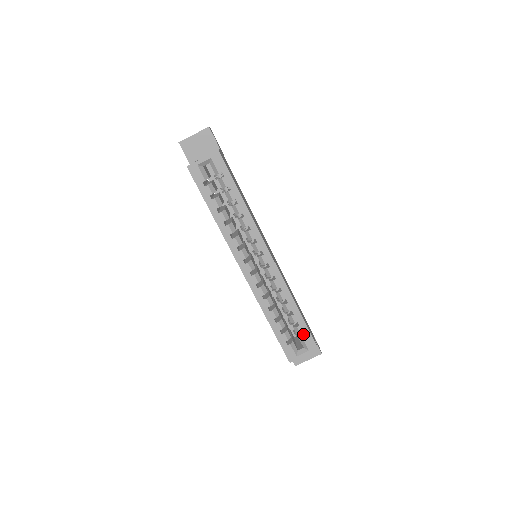
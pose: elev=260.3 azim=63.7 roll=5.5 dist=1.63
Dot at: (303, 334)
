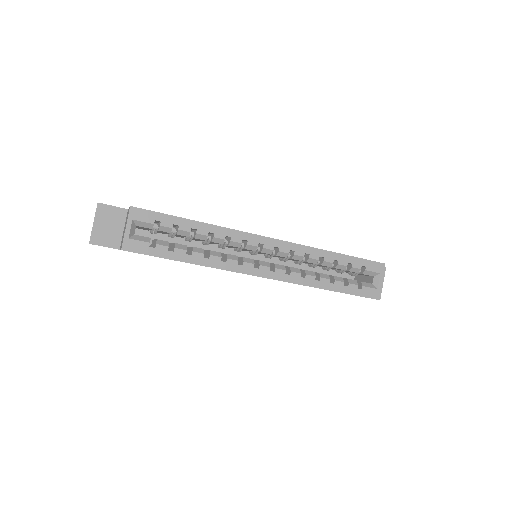
Dot at: (361, 268)
